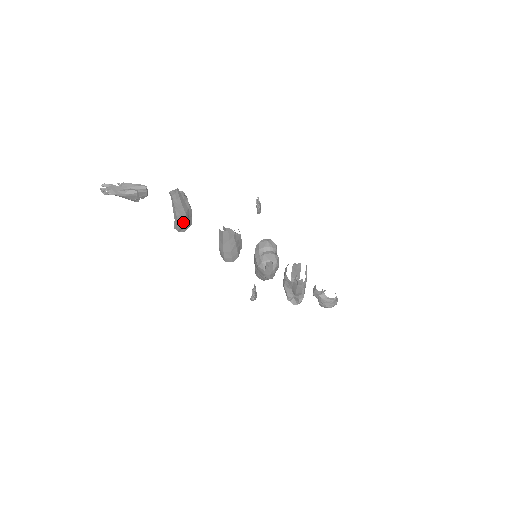
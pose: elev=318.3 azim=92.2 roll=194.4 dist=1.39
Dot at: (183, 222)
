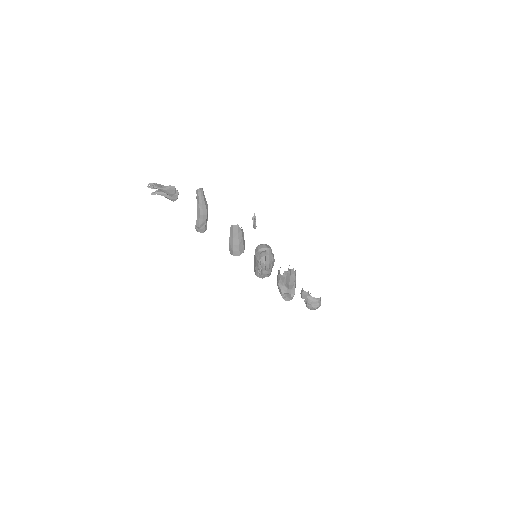
Dot at: (204, 218)
